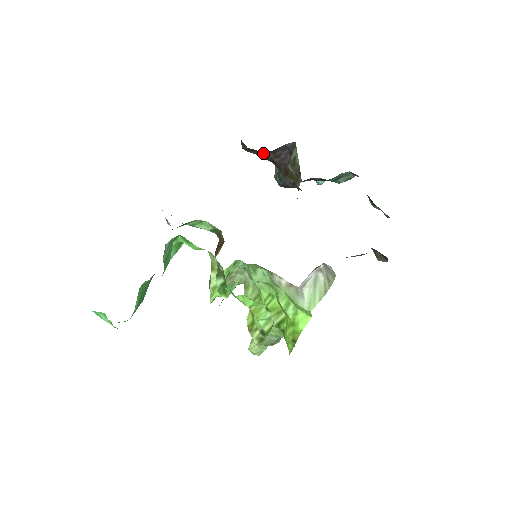
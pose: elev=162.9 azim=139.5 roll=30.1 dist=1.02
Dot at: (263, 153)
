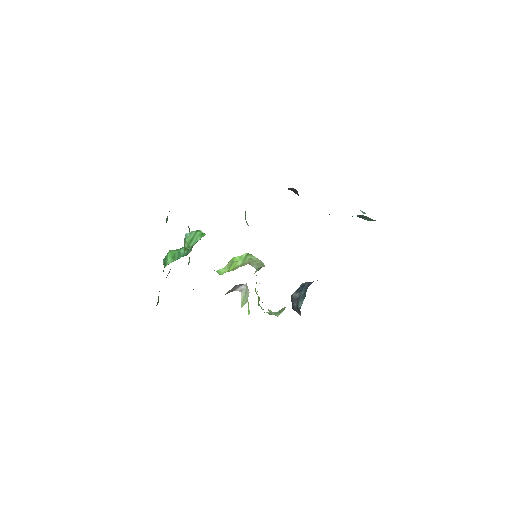
Dot at: occluded
